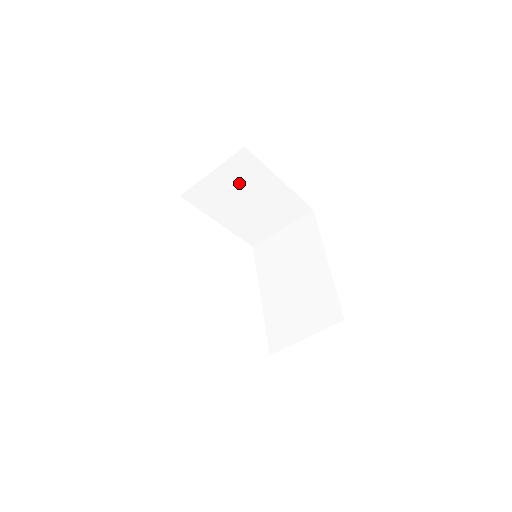
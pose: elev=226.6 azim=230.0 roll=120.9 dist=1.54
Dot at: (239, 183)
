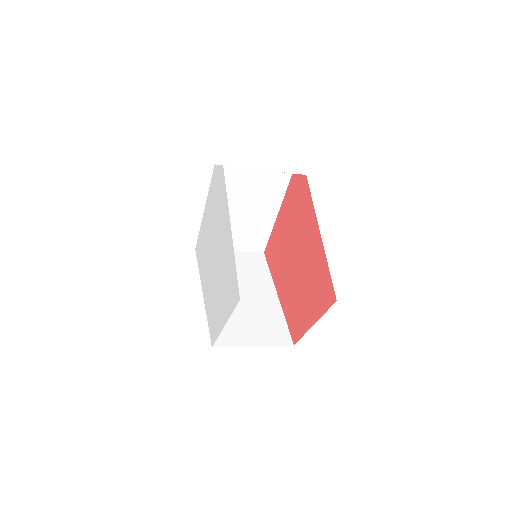
Dot at: (257, 193)
